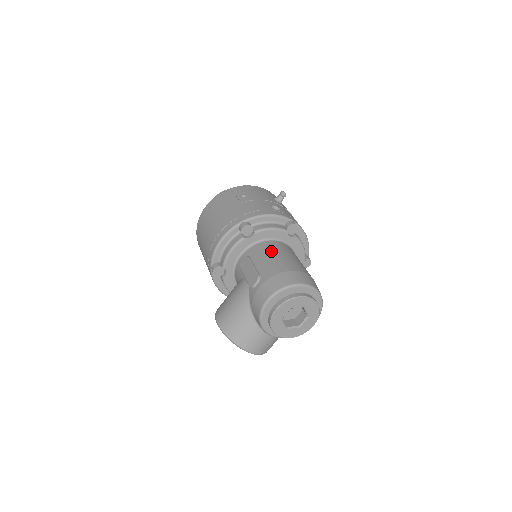
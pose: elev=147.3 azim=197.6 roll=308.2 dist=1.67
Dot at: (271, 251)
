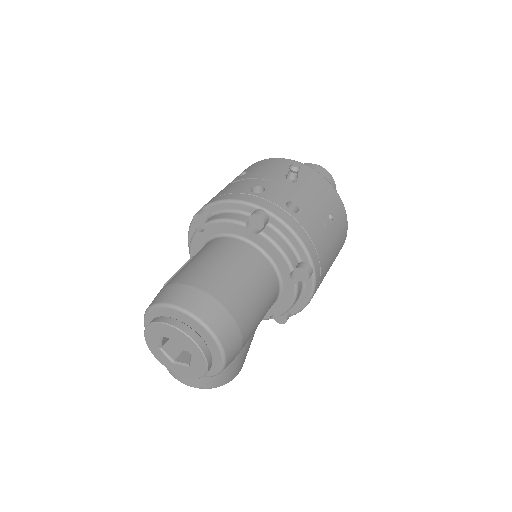
Dot at: (204, 252)
